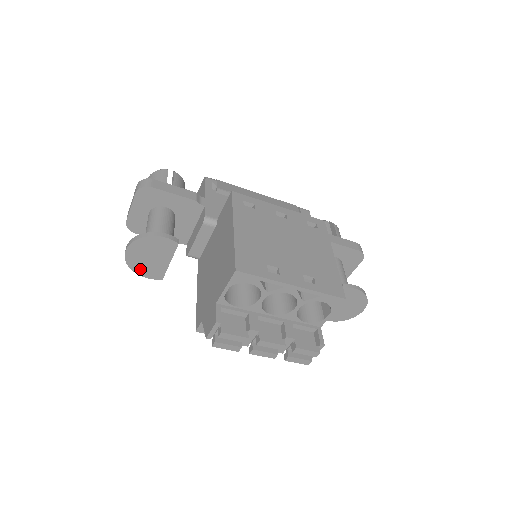
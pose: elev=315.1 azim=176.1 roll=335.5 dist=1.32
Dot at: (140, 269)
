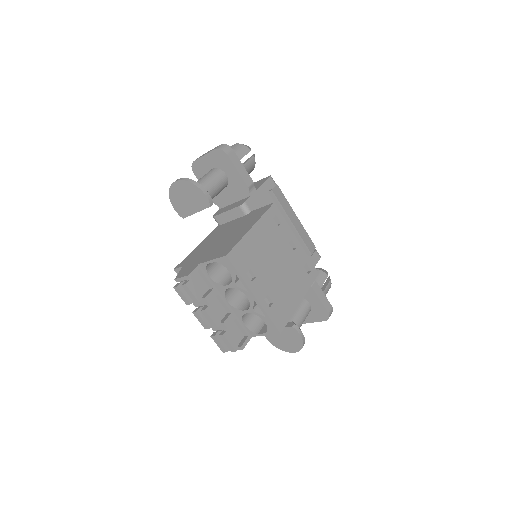
Dot at: (175, 200)
